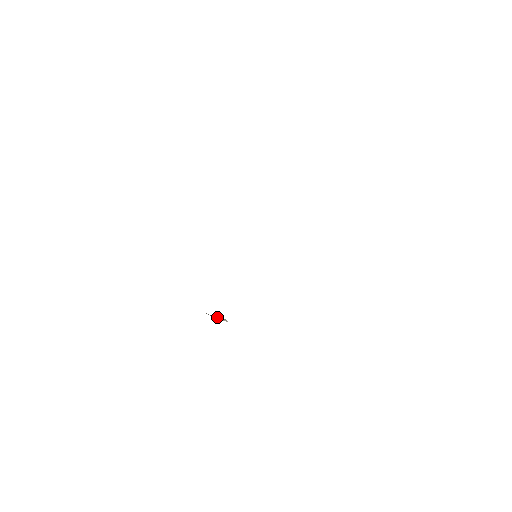
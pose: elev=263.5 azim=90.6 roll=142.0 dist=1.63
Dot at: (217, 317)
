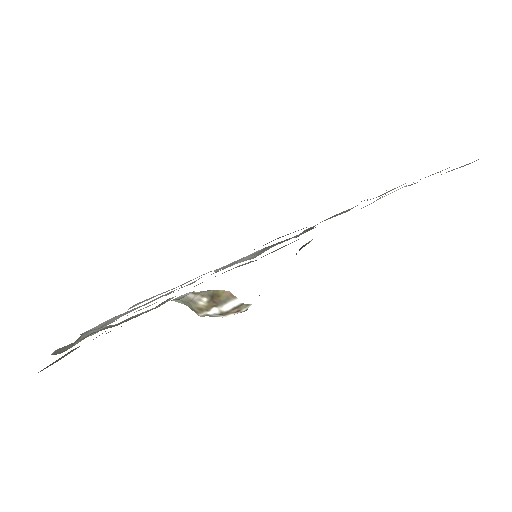
Dot at: (218, 309)
